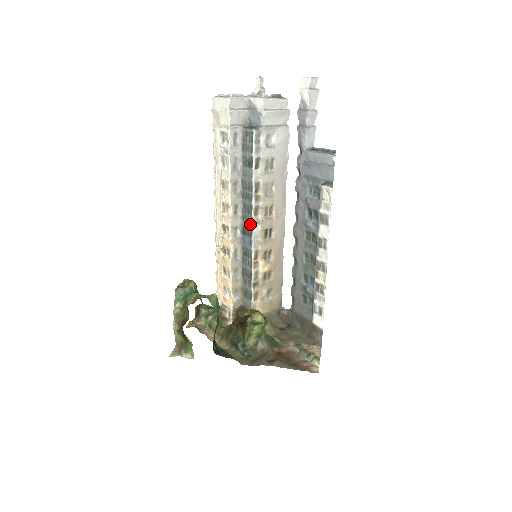
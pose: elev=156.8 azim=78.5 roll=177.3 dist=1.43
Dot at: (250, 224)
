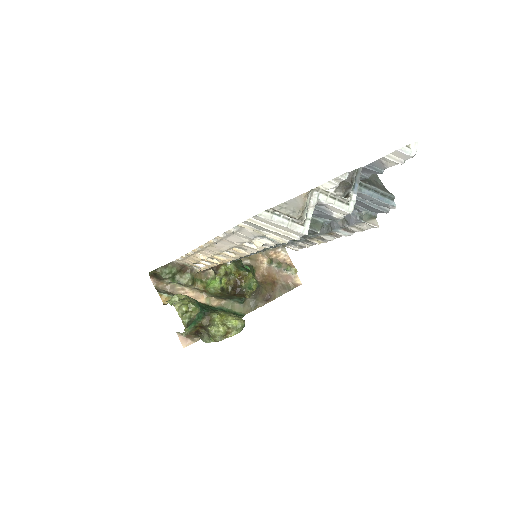
Dot at: occluded
